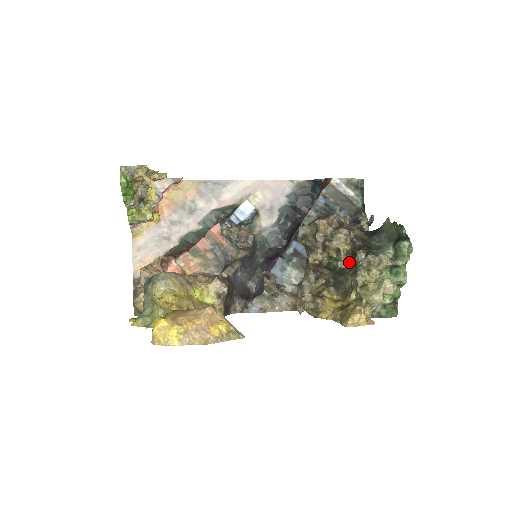
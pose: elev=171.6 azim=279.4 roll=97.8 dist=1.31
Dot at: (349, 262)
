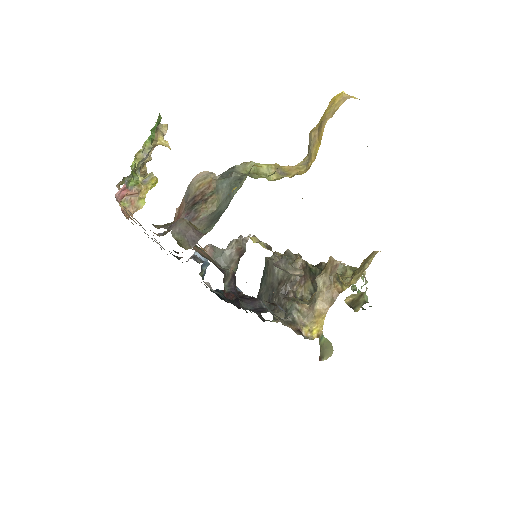
Dot at: (320, 269)
